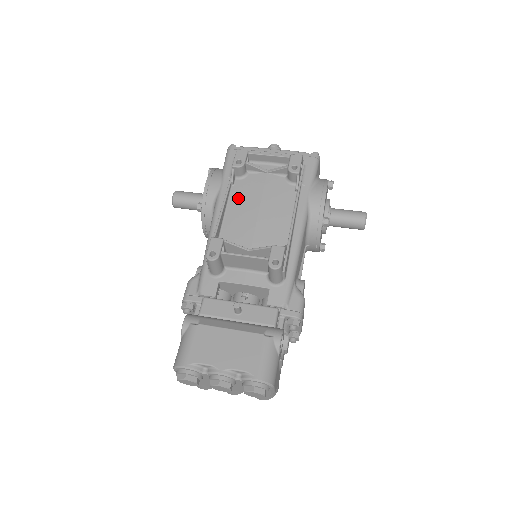
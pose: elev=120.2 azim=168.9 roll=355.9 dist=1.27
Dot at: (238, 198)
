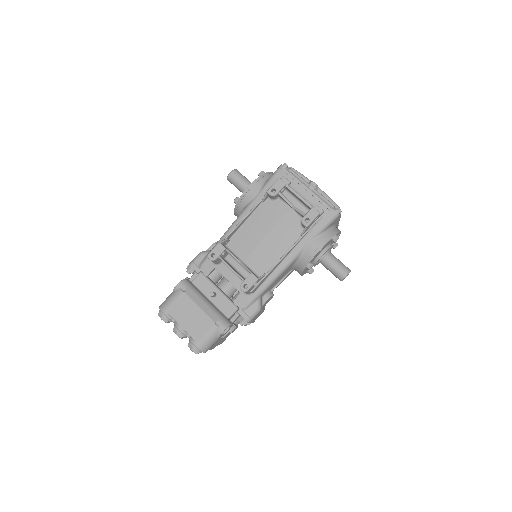
Dot at: (260, 215)
